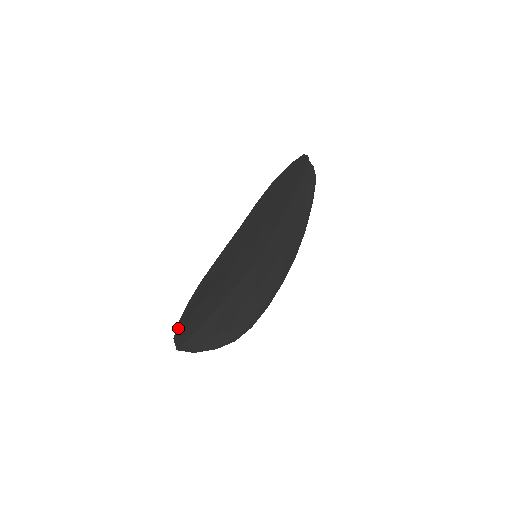
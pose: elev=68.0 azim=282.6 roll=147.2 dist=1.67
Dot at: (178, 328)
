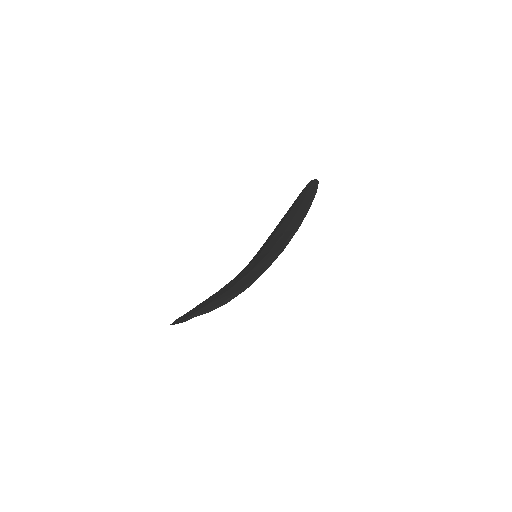
Dot at: (197, 315)
